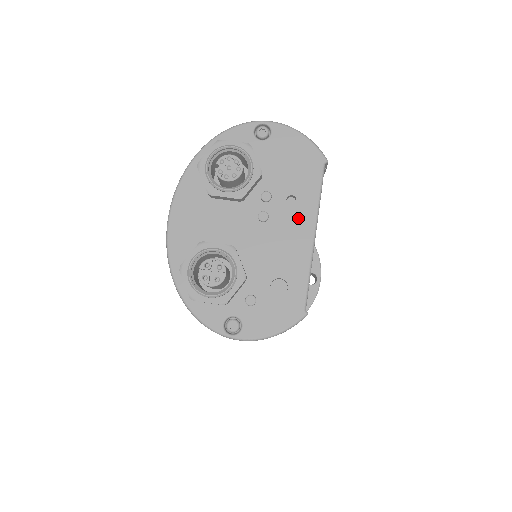
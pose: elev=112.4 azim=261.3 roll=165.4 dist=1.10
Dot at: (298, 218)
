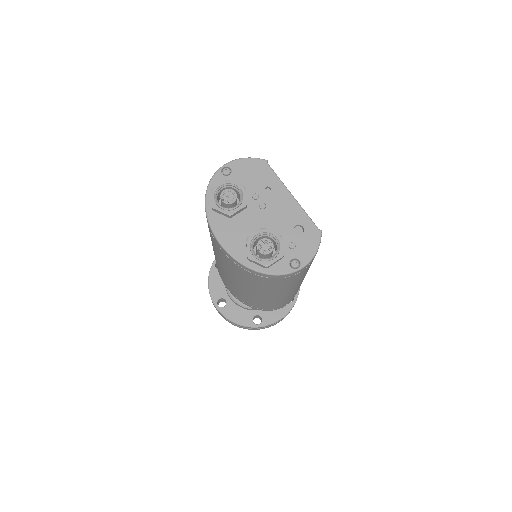
Dot at: (278, 194)
